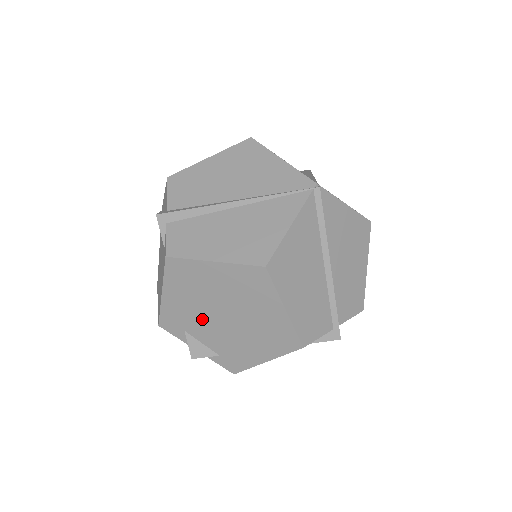
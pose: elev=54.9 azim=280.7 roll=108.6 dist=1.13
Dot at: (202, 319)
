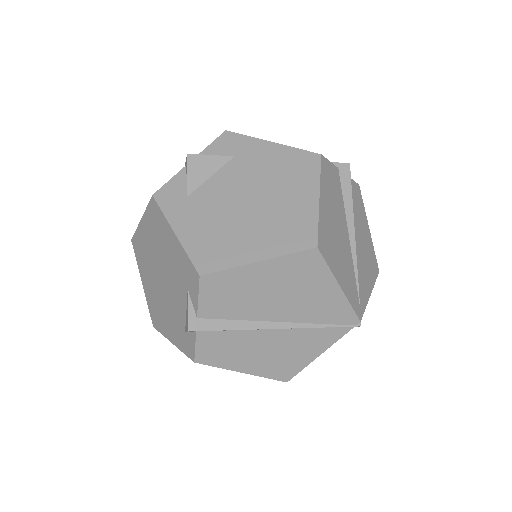
Dot at: occluded
